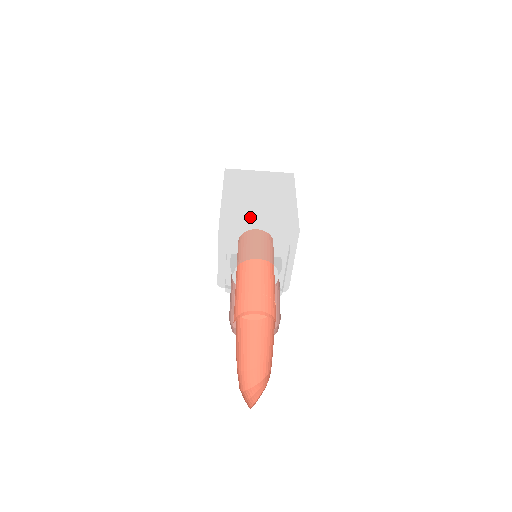
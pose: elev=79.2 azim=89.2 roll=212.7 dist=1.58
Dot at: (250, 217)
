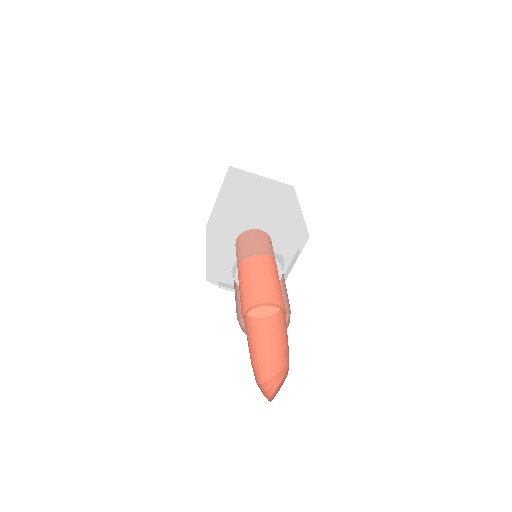
Dot at: (262, 214)
